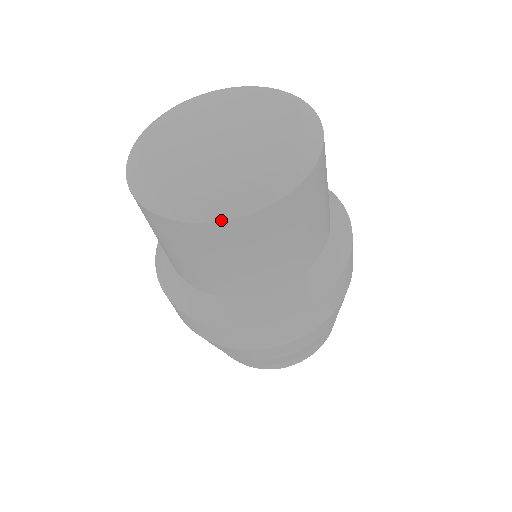
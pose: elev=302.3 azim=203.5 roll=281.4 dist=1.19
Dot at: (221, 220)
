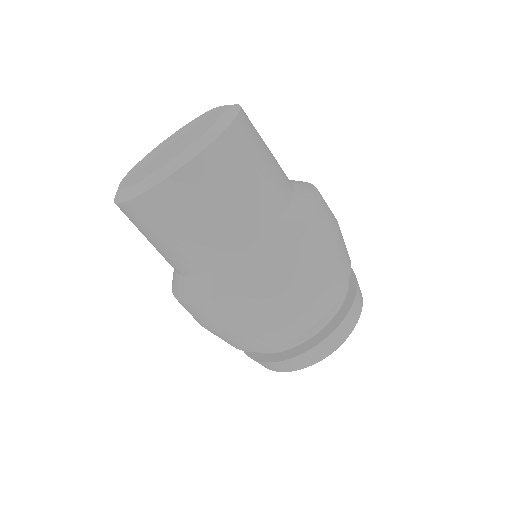
Dot at: (201, 151)
